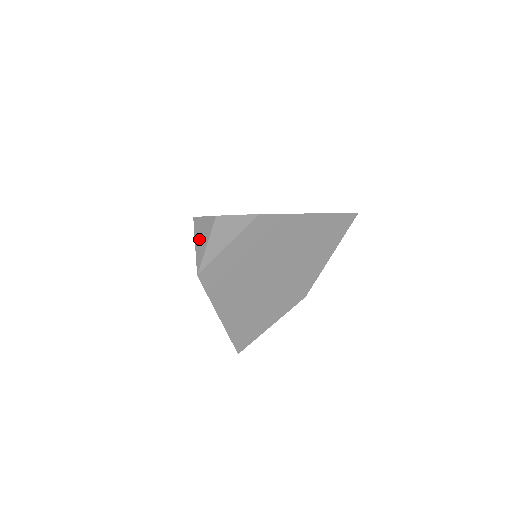
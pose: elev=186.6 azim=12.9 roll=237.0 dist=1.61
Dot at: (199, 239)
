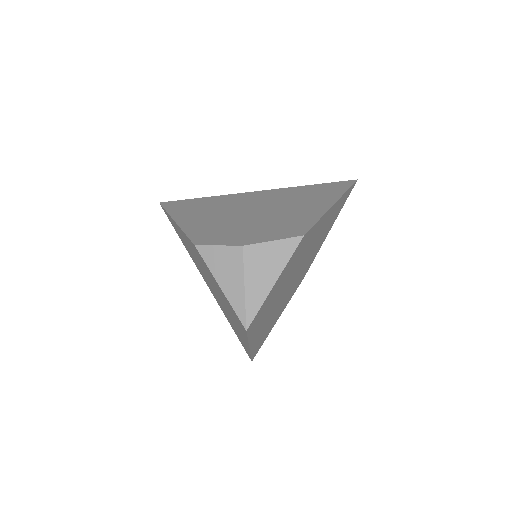
Dot at: (224, 279)
